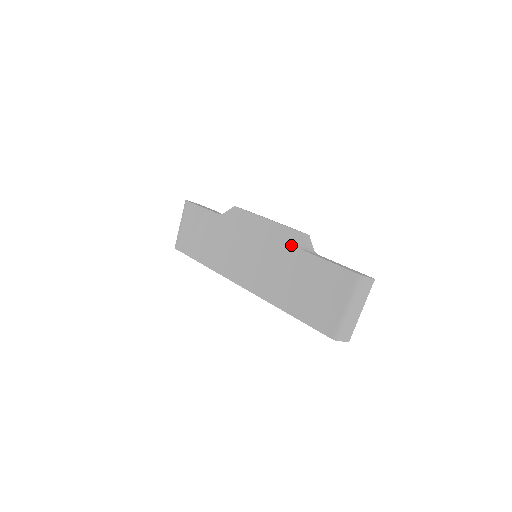
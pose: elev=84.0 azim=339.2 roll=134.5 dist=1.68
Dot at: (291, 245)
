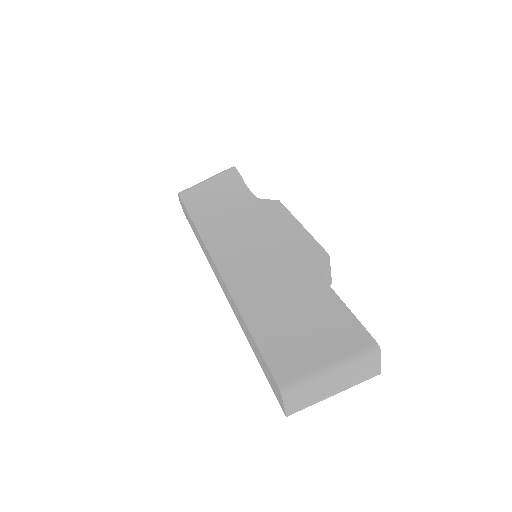
Dot at: (313, 265)
